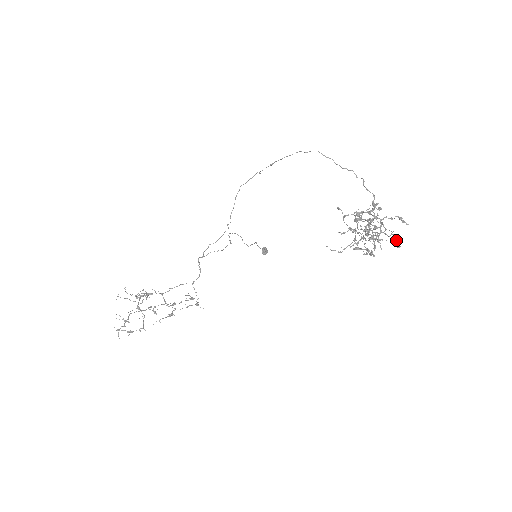
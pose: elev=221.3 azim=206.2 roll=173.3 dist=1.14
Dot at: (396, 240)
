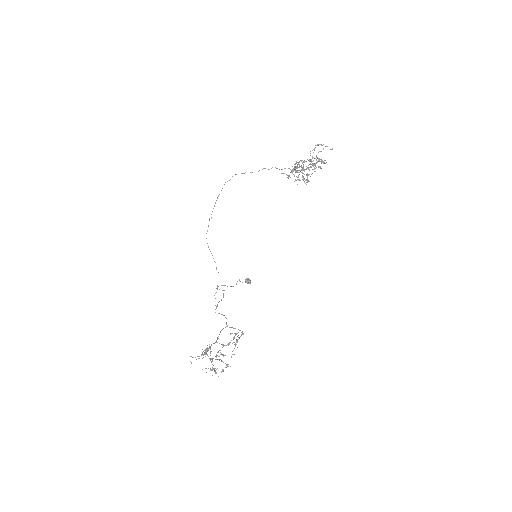
Dot at: occluded
